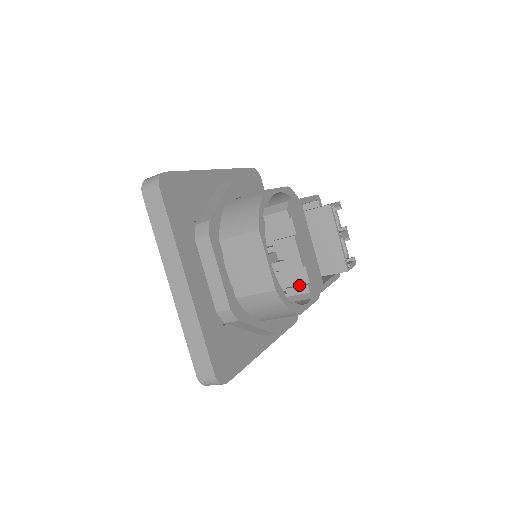
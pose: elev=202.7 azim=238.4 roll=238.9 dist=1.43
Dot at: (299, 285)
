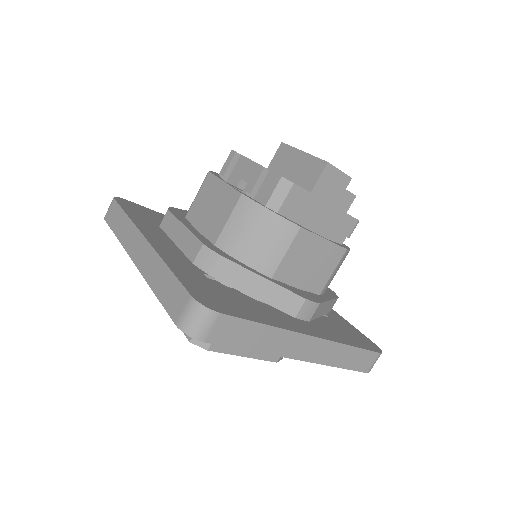
Dot at: (272, 187)
